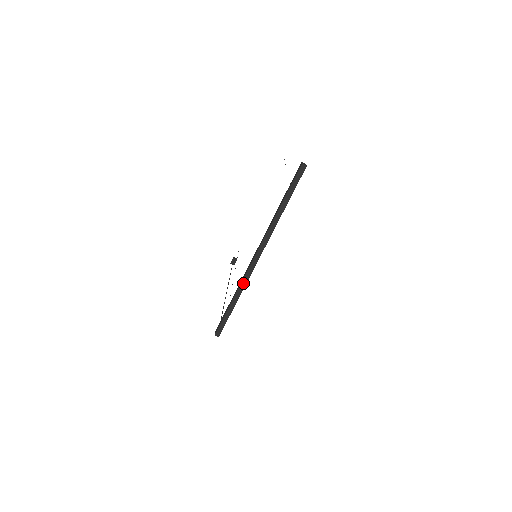
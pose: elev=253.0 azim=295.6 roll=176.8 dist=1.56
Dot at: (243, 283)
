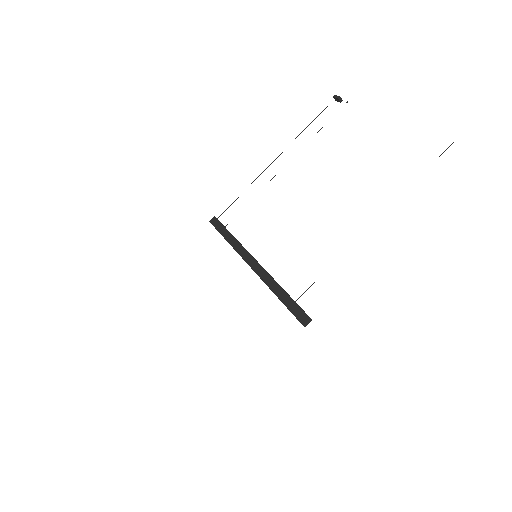
Dot at: (236, 250)
